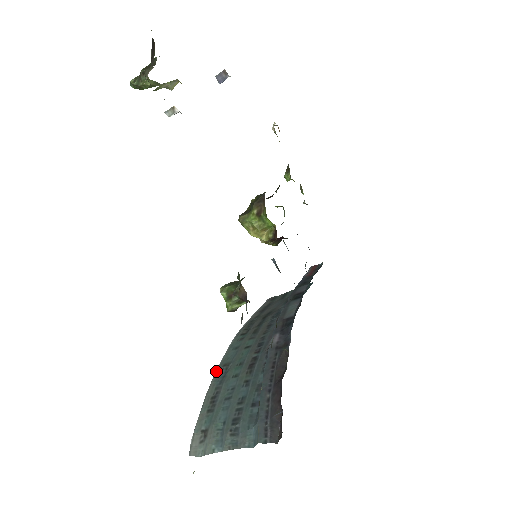
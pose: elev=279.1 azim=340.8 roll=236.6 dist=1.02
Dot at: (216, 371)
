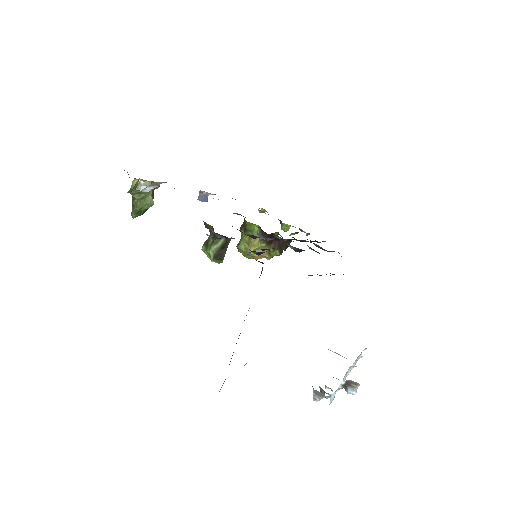
Dot at: occluded
